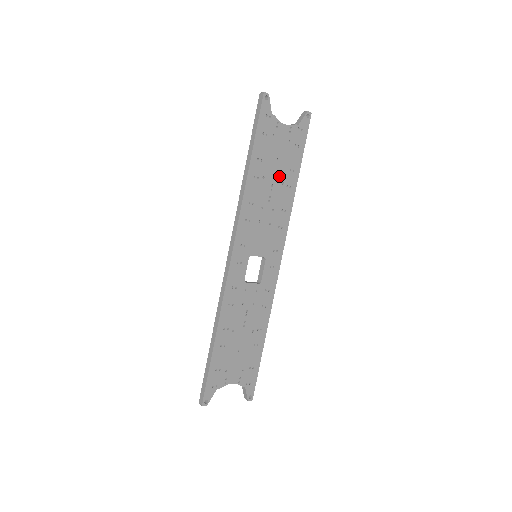
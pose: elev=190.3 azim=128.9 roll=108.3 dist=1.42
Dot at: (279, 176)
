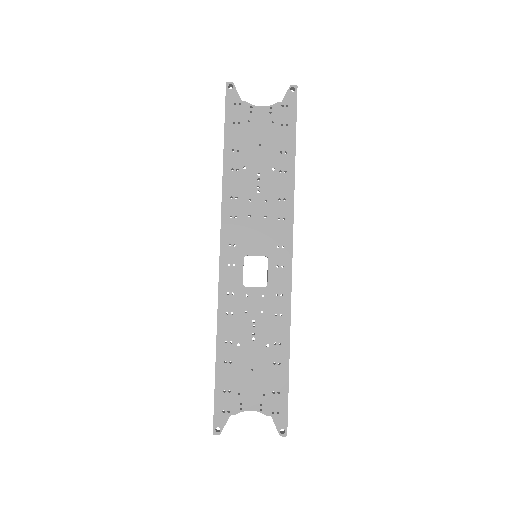
Dot at: (266, 162)
